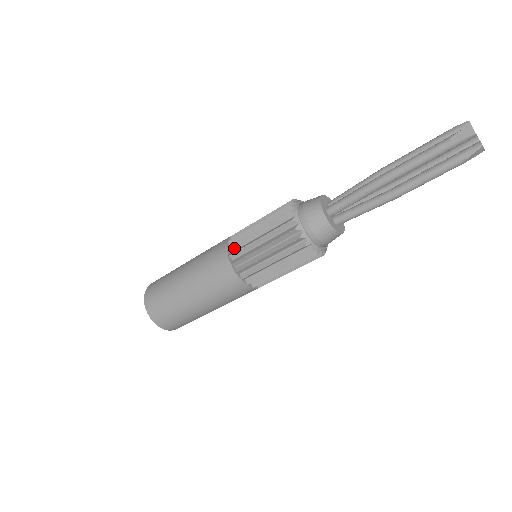
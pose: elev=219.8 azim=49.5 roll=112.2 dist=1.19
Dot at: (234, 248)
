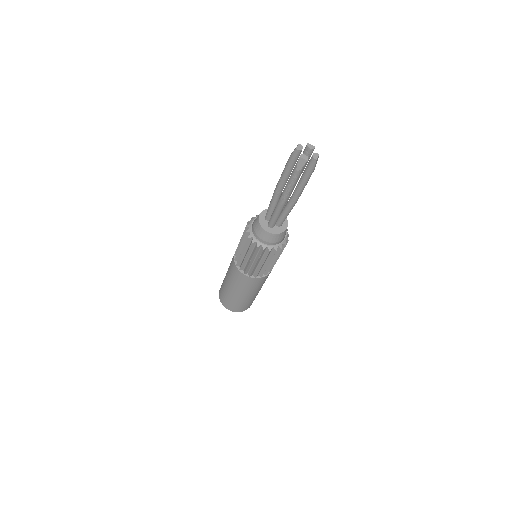
Dot at: occluded
